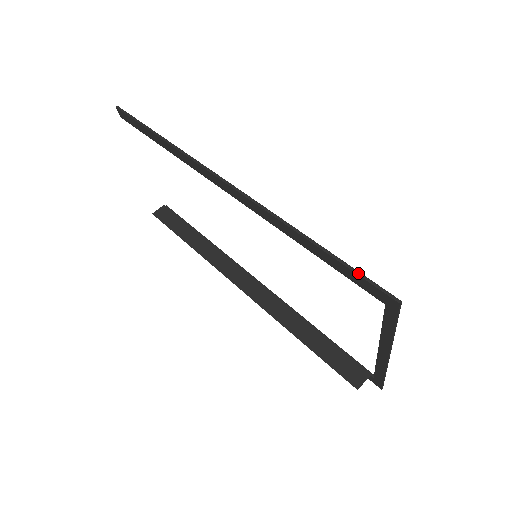
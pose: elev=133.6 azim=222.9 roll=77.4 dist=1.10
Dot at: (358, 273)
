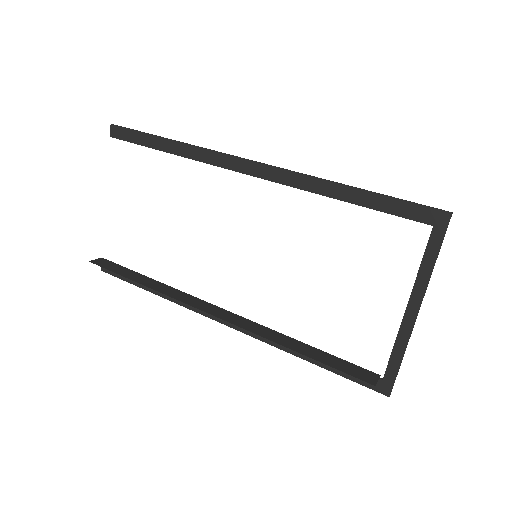
Dot at: occluded
